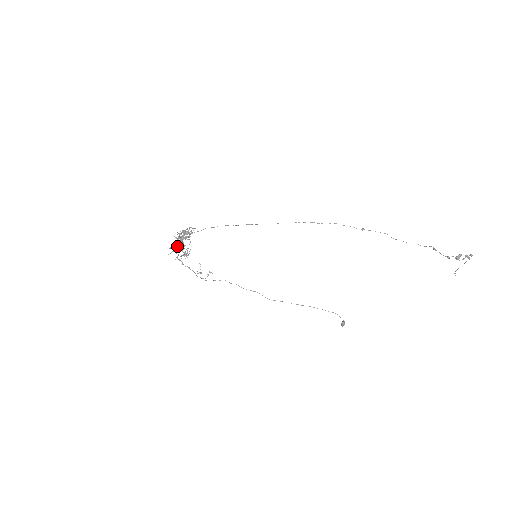
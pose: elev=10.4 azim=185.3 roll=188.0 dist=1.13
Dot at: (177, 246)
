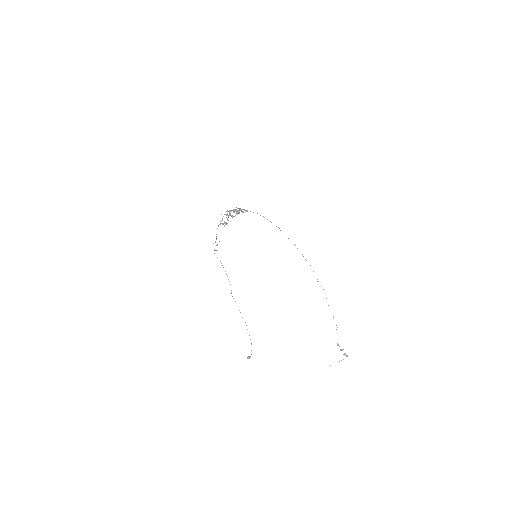
Dot at: (228, 215)
